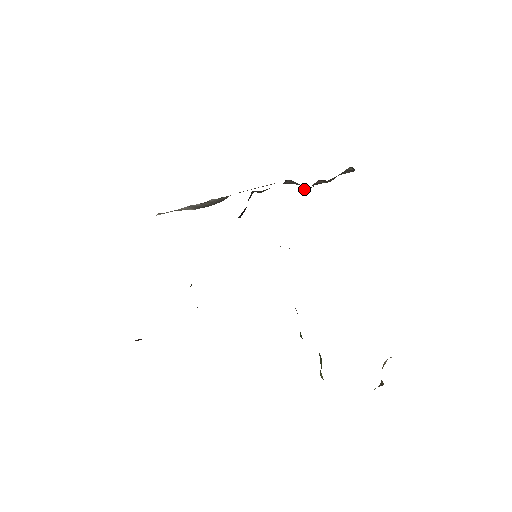
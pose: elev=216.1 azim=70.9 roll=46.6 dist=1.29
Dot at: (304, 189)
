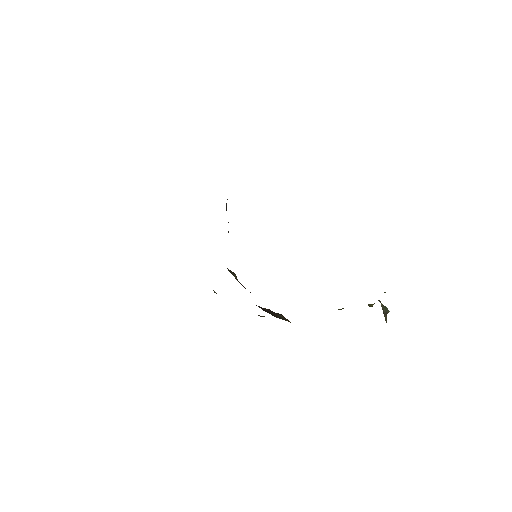
Dot at: occluded
